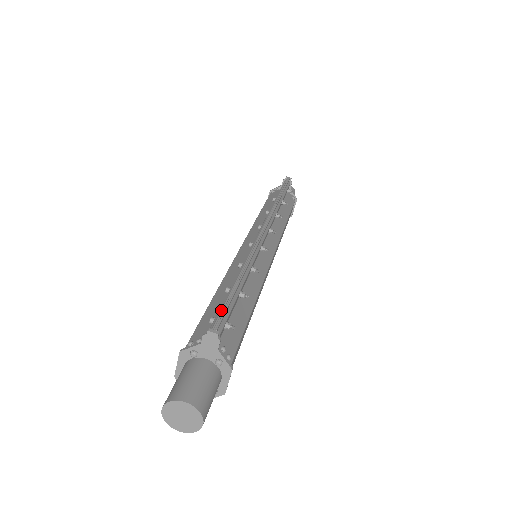
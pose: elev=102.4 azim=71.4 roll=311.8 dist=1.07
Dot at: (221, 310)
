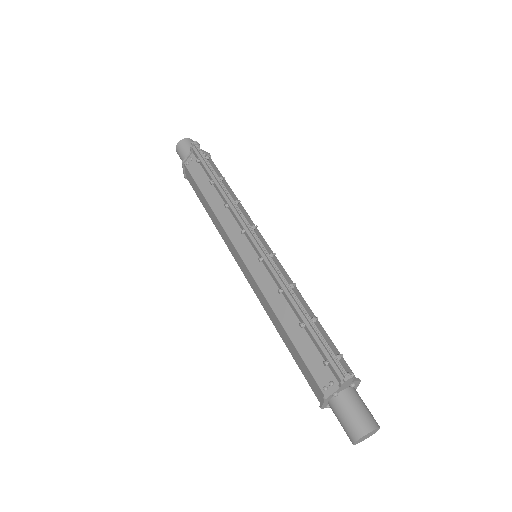
Dot at: (331, 355)
